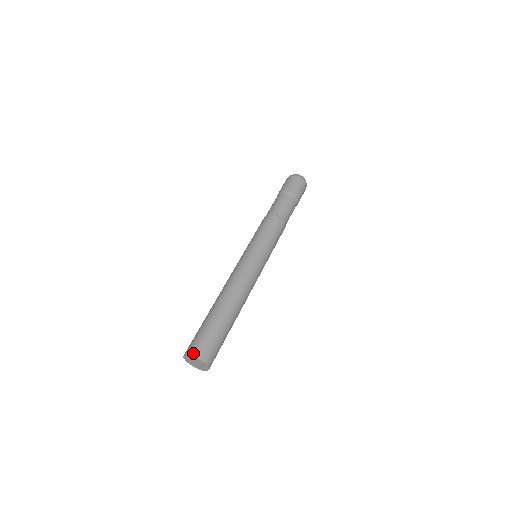
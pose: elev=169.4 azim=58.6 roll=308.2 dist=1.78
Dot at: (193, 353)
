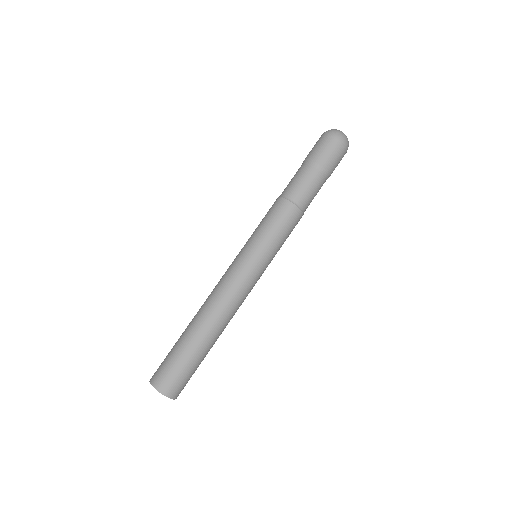
Dot at: (151, 379)
